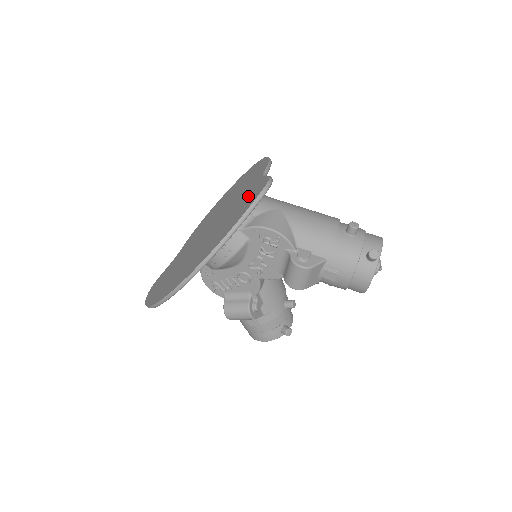
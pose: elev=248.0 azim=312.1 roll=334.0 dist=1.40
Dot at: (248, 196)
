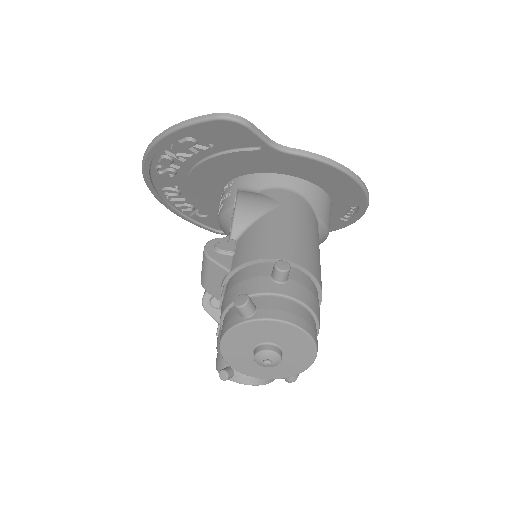
Dot at: (239, 142)
